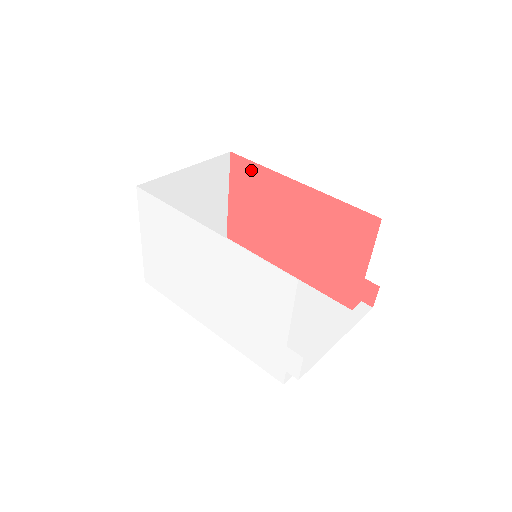
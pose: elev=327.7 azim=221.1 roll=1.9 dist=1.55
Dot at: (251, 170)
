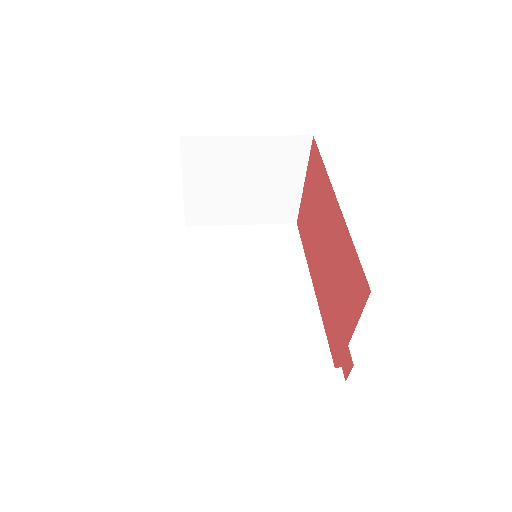
Dot at: (318, 164)
